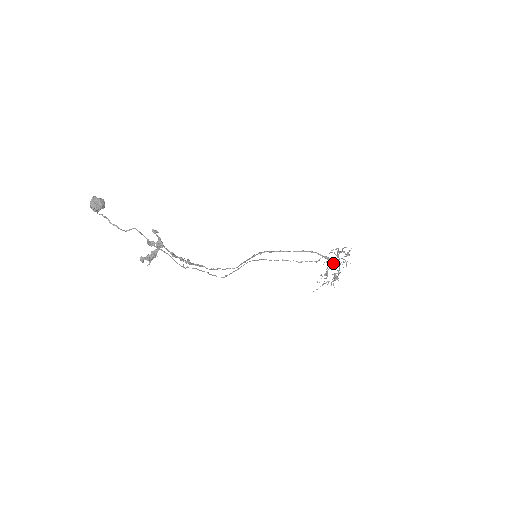
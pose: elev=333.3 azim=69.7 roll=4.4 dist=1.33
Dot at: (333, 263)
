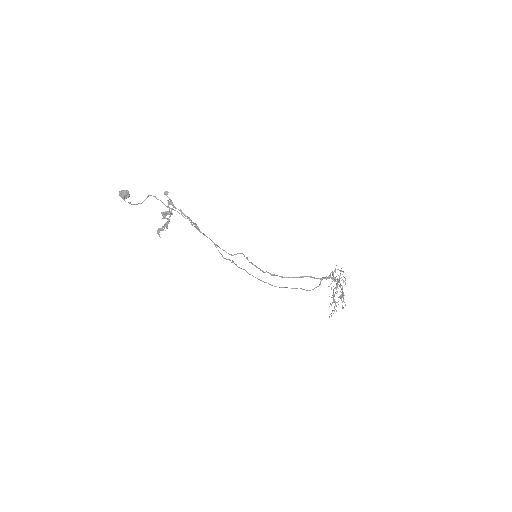
Dot at: (336, 291)
